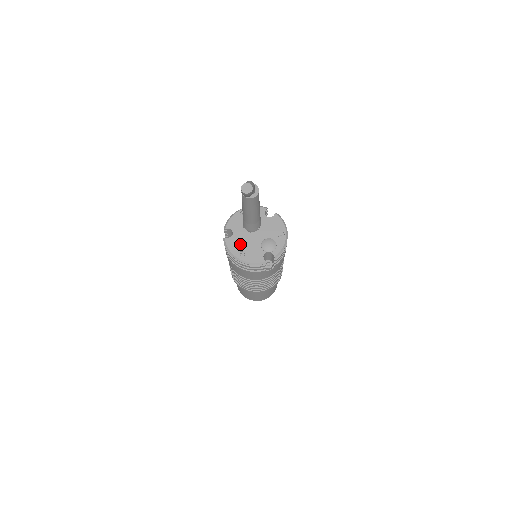
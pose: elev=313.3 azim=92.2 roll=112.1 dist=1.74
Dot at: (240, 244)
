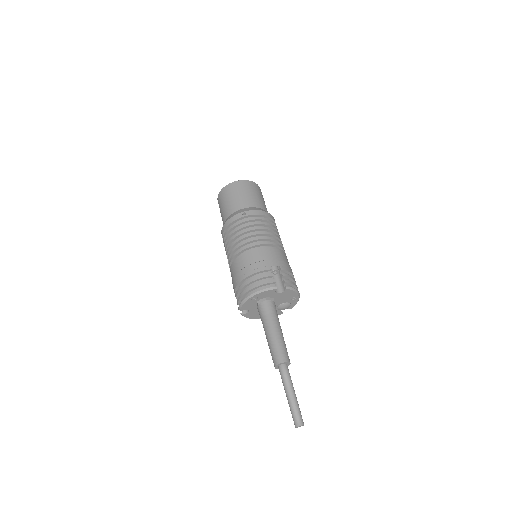
Dot at: (258, 313)
